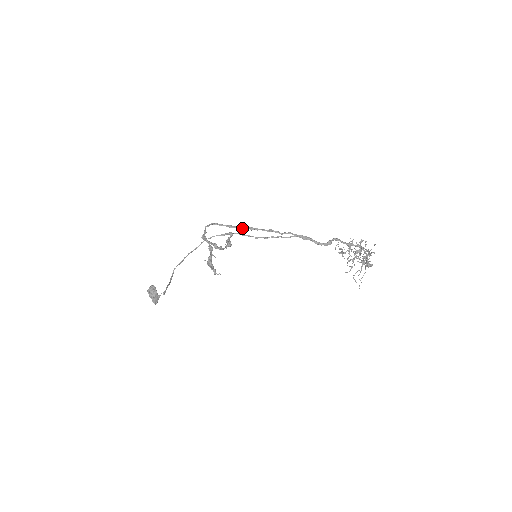
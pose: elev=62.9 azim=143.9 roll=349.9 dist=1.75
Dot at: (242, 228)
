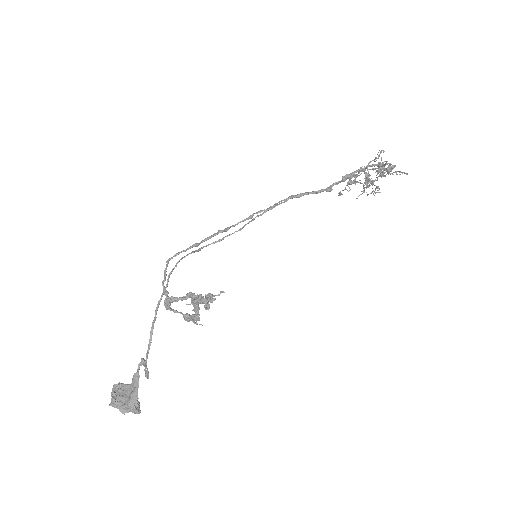
Dot at: (213, 236)
